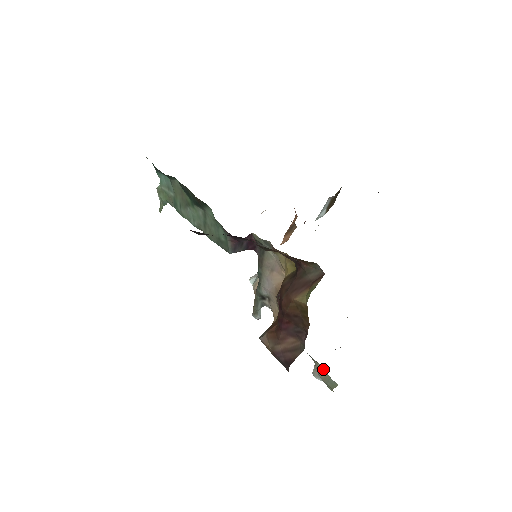
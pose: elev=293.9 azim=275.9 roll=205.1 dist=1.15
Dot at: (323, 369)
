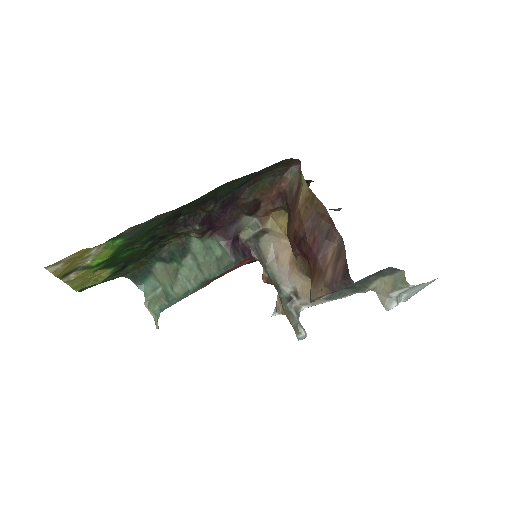
Dot at: (383, 280)
